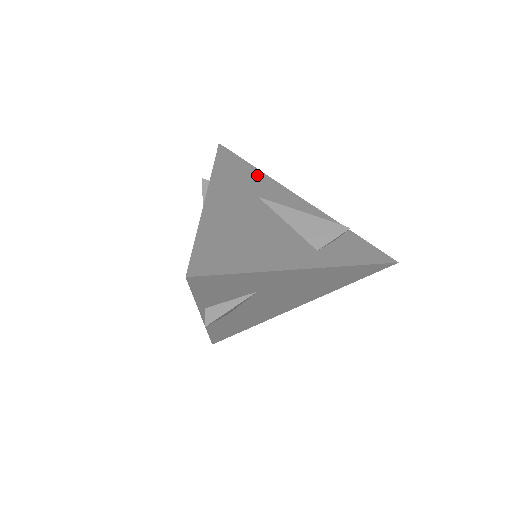
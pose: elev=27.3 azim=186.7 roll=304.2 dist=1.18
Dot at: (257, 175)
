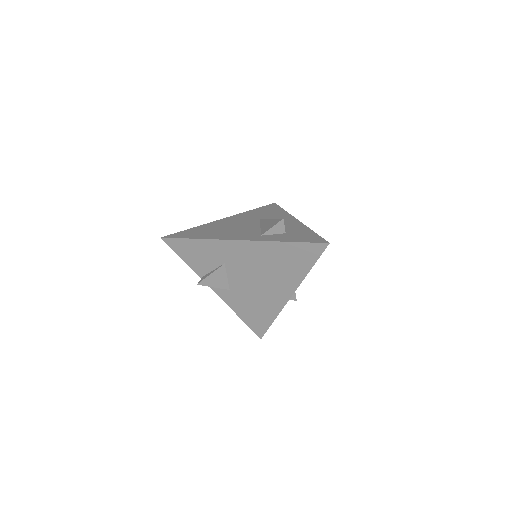
Dot at: (278, 212)
